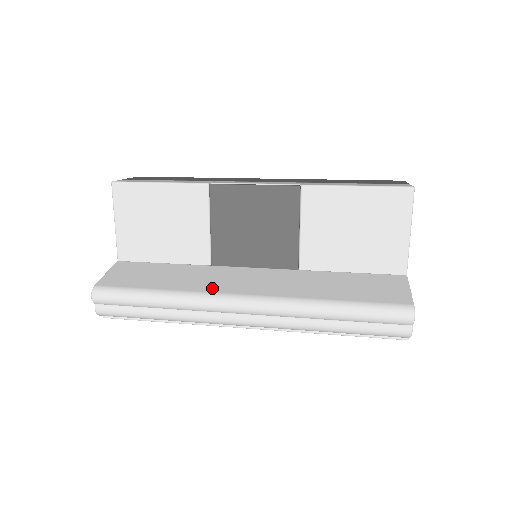
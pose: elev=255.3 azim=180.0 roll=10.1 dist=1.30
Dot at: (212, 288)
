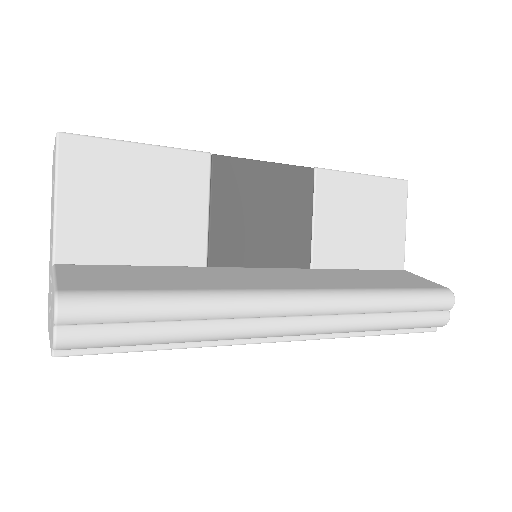
Dot at: (249, 285)
